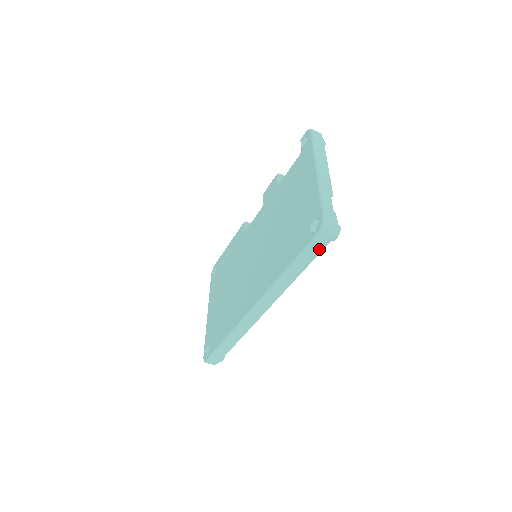
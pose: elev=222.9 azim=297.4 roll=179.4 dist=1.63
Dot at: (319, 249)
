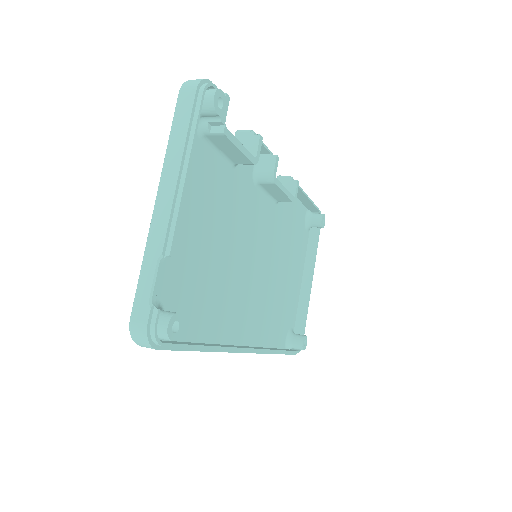
Dot at: (168, 349)
